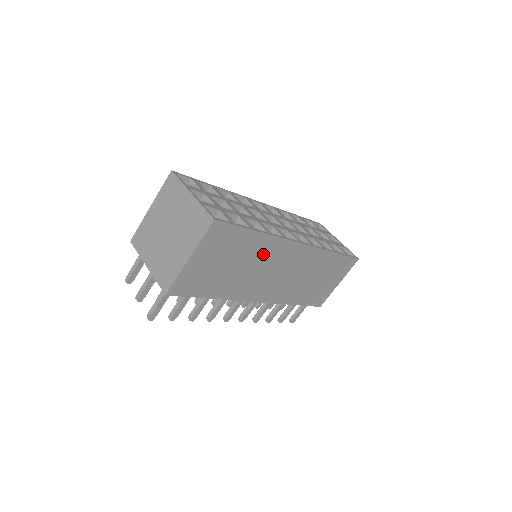
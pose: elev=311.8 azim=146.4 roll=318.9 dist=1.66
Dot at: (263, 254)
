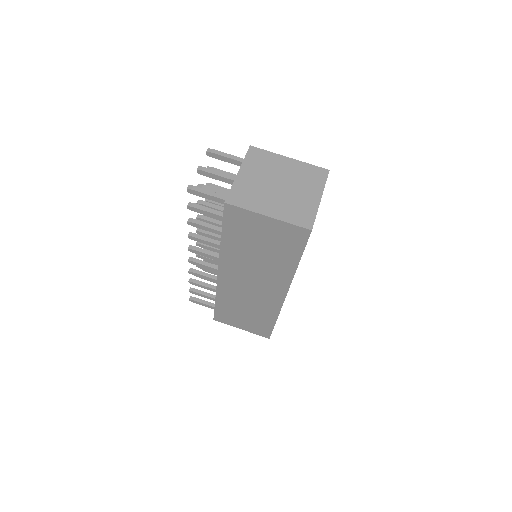
Dot at: (274, 270)
